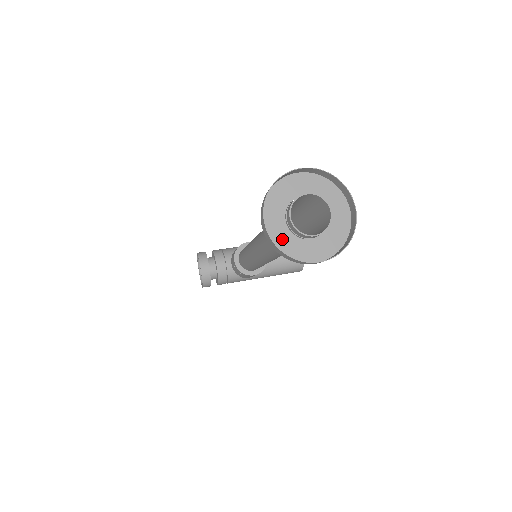
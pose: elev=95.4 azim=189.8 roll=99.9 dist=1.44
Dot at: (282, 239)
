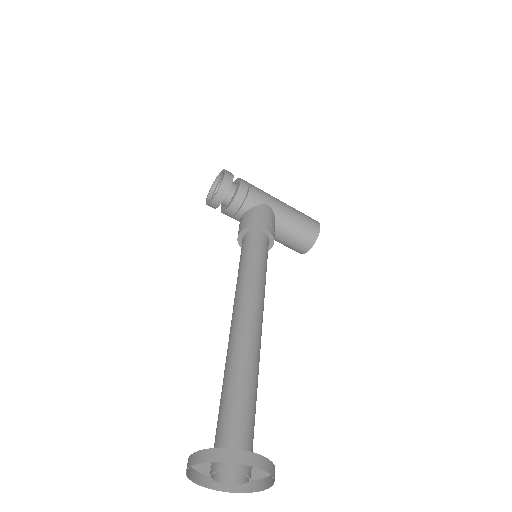
Dot at: occluded
